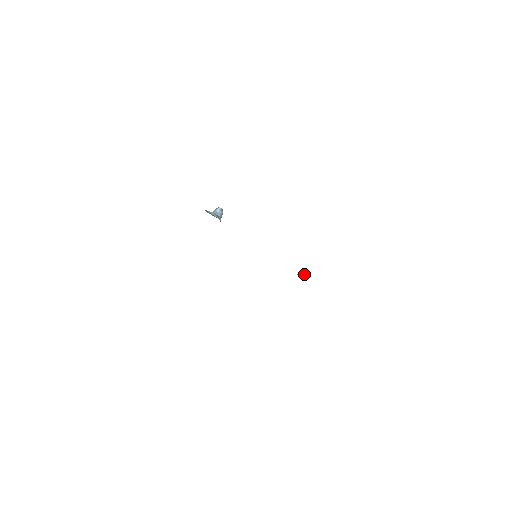
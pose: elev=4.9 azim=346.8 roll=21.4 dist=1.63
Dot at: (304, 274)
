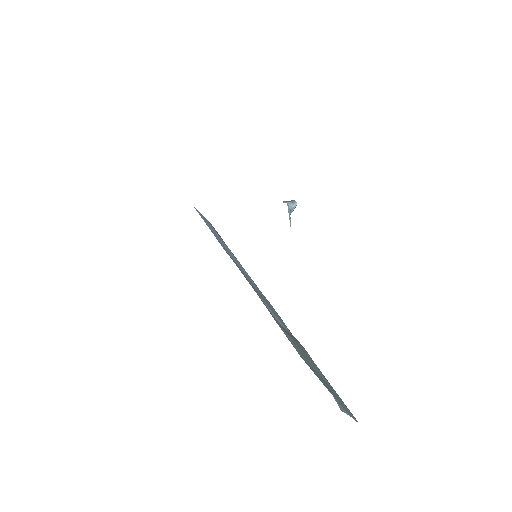
Dot at: (280, 322)
